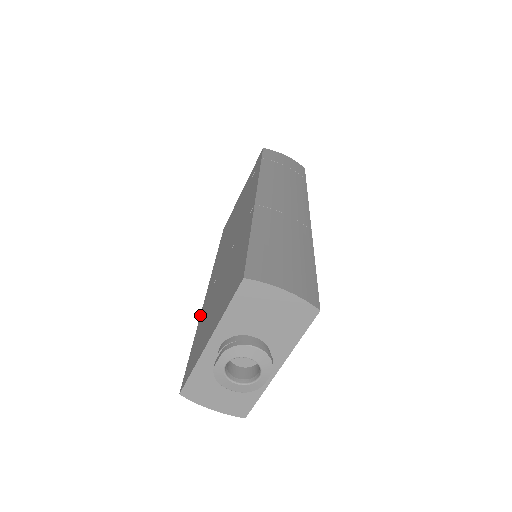
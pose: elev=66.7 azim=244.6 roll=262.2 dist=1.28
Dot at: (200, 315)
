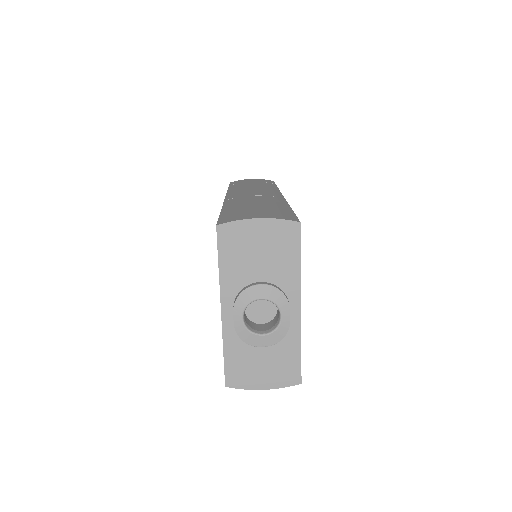
Dot at: occluded
